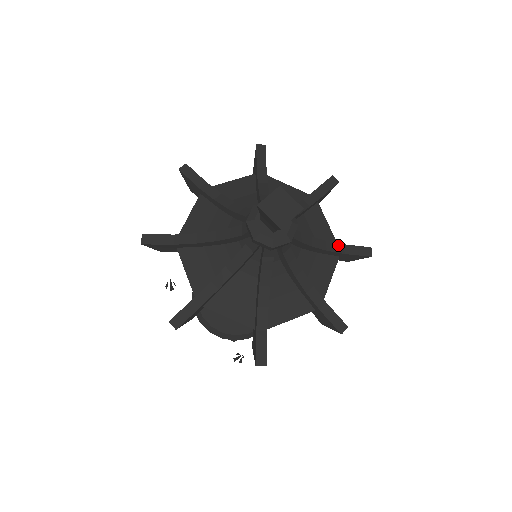
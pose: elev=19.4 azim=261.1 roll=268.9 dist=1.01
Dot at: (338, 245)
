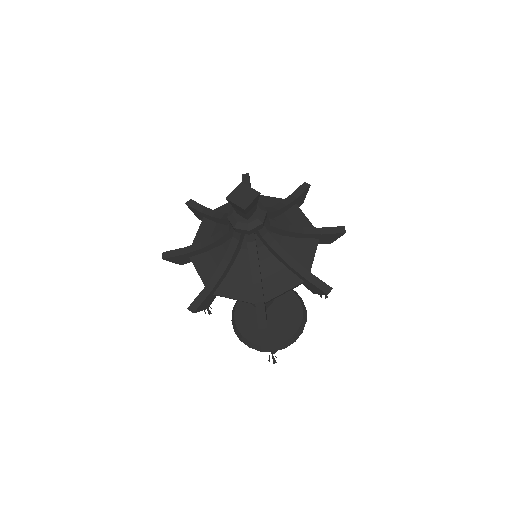
Dot at: (314, 229)
